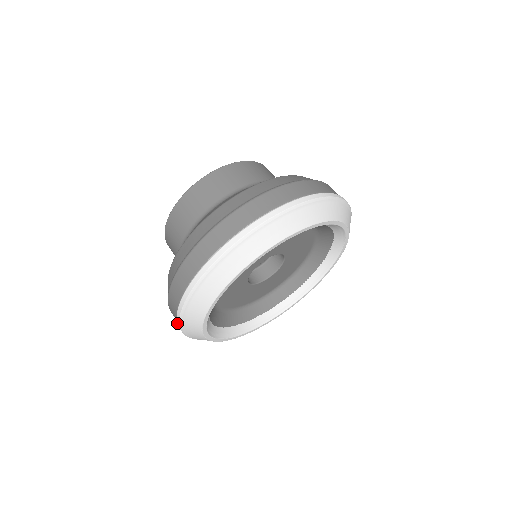
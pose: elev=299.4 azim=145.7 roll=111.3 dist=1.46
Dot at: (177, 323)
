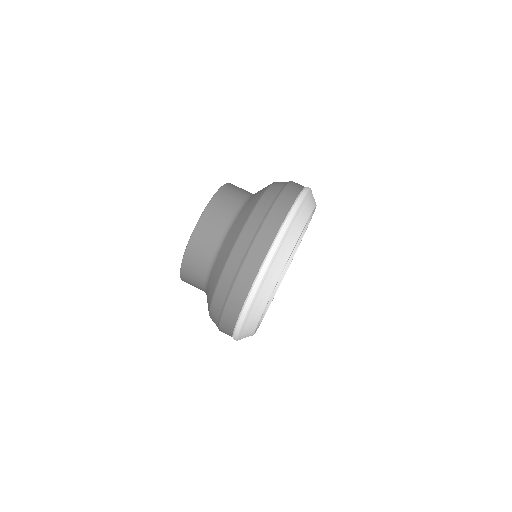
Dot at: (245, 305)
